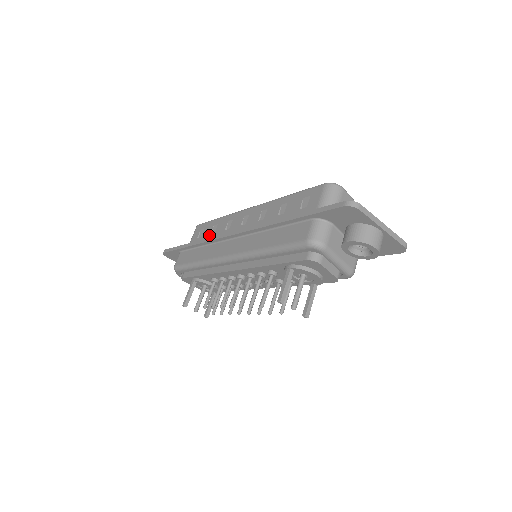
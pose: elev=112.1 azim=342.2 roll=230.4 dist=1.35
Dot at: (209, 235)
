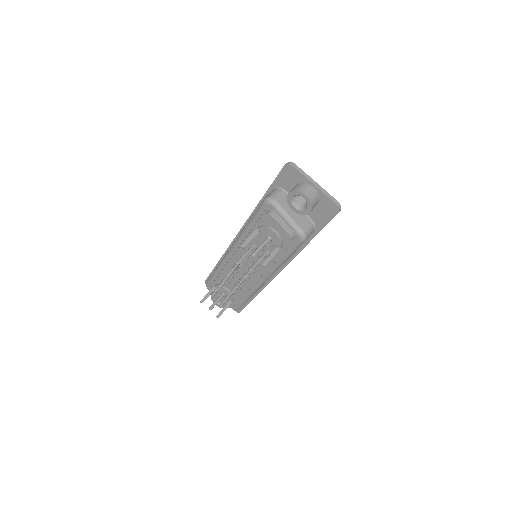
Dot at: occluded
